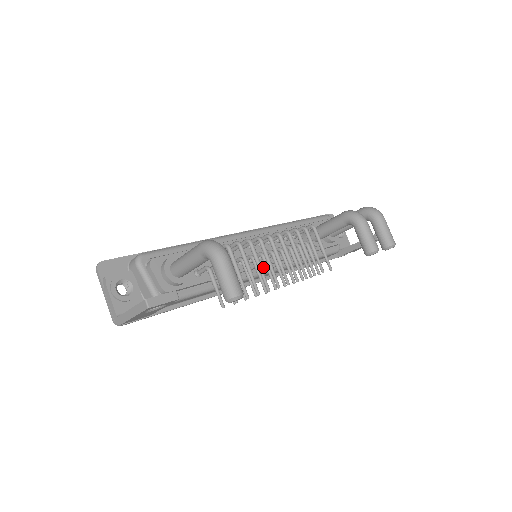
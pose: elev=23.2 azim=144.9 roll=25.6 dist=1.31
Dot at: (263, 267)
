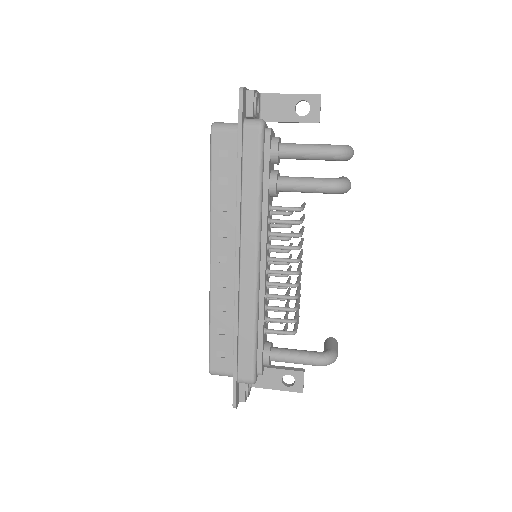
Dot at: occluded
